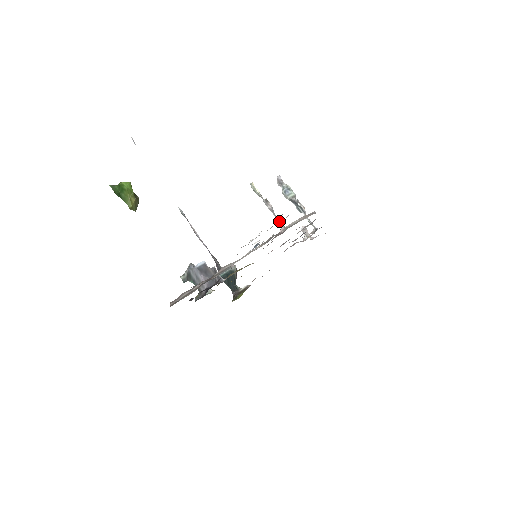
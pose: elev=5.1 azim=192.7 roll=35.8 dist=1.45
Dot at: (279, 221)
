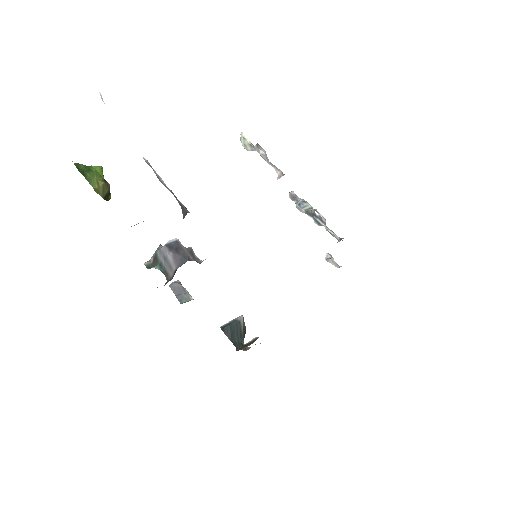
Dot at: (275, 168)
